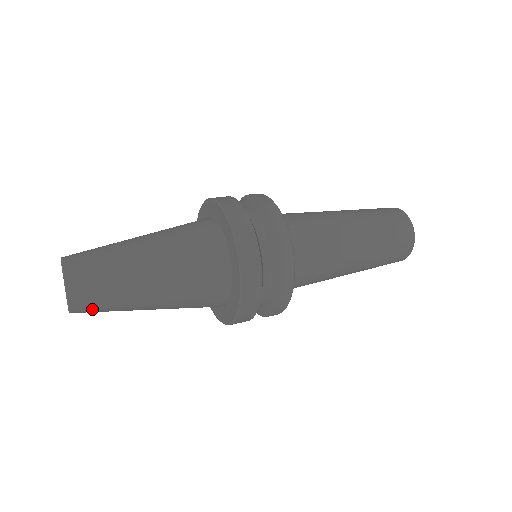
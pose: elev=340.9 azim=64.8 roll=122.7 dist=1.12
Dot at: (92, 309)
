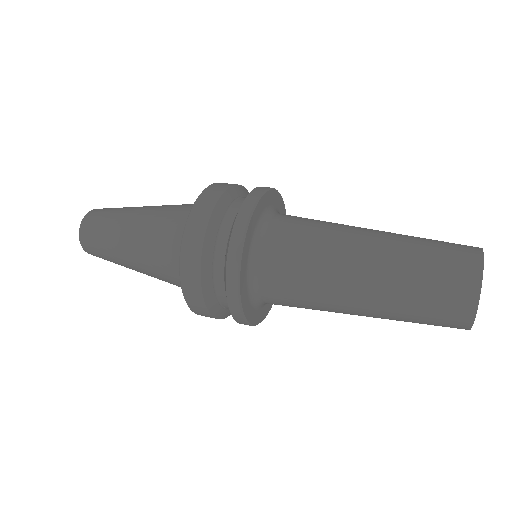
Dot at: (95, 252)
